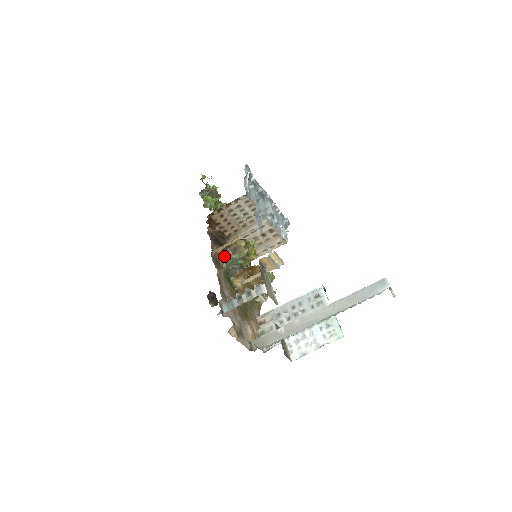
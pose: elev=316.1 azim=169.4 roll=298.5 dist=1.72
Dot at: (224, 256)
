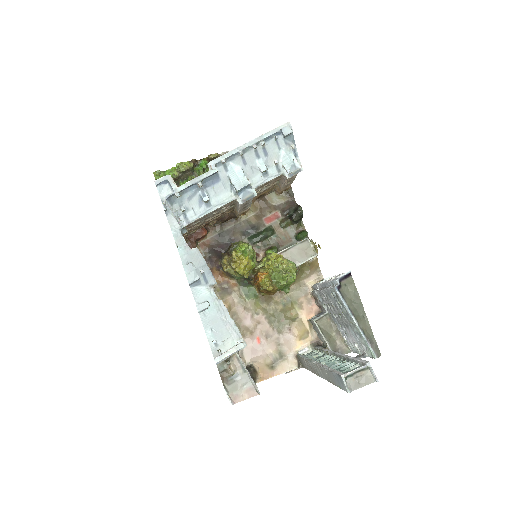
Dot at: (227, 275)
